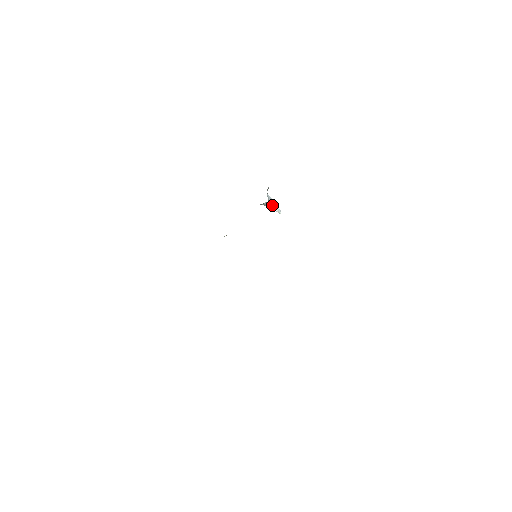
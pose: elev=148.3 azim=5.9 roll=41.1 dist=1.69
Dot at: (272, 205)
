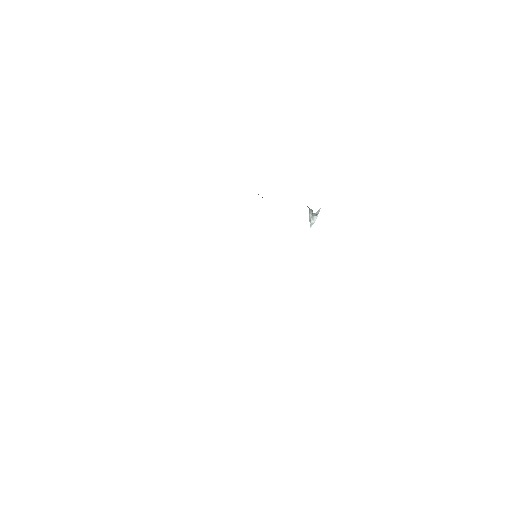
Dot at: (313, 216)
